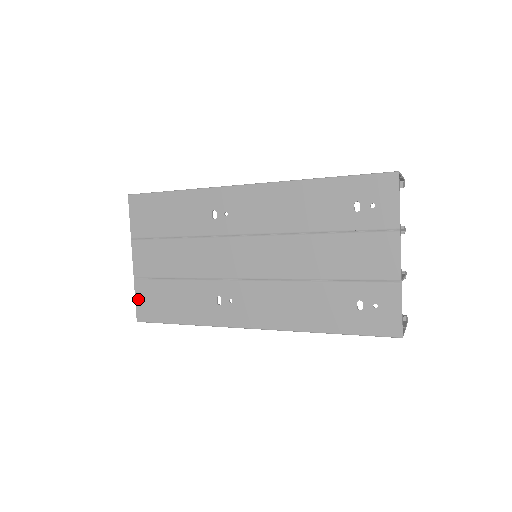
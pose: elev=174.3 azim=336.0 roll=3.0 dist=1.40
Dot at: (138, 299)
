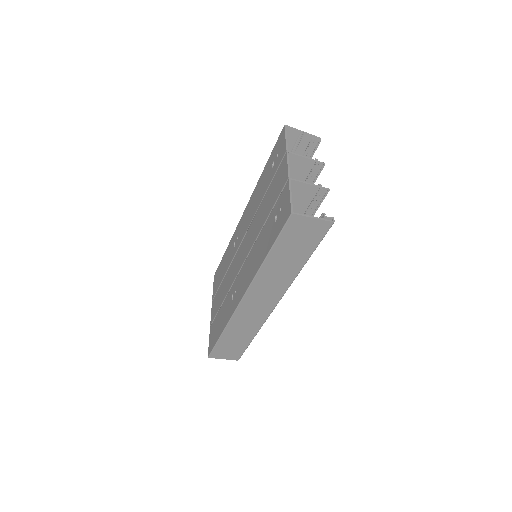
Dot at: (210, 339)
